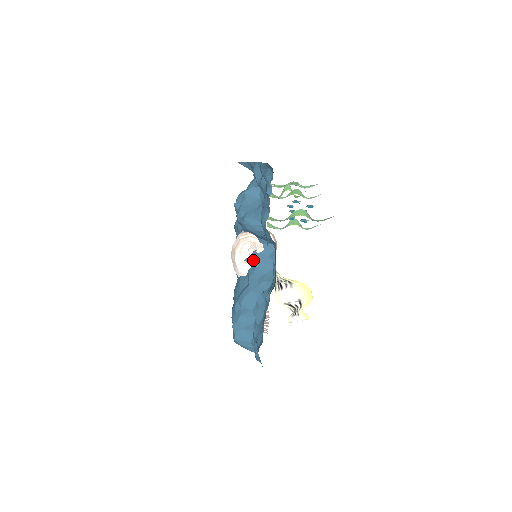
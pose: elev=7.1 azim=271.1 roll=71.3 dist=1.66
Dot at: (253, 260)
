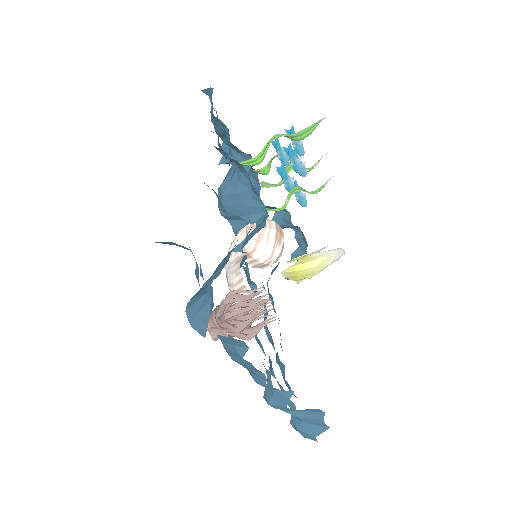
Dot at: (241, 242)
